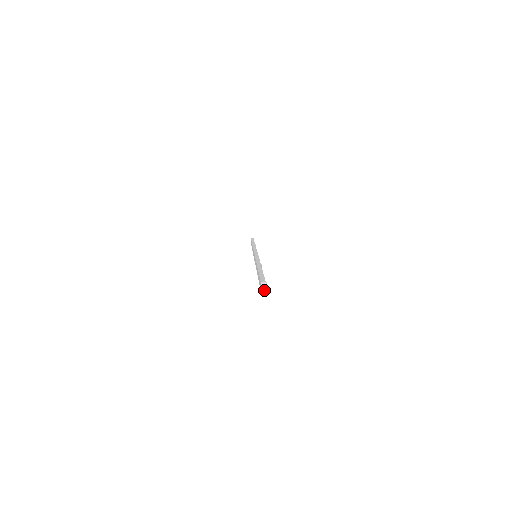
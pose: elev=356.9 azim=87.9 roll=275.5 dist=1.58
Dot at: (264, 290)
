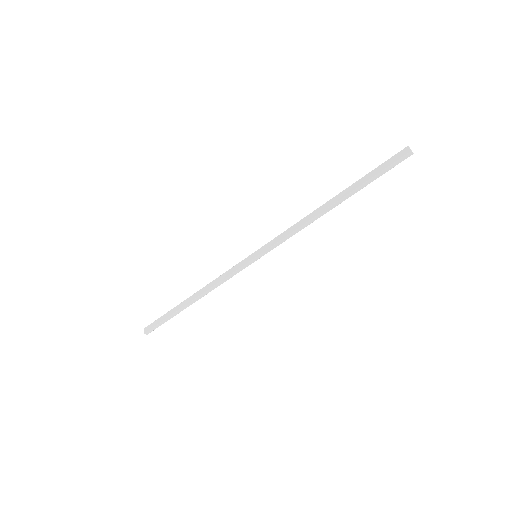
Dot at: occluded
